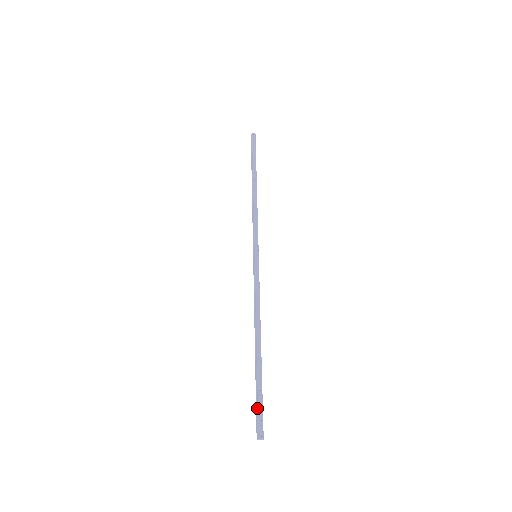
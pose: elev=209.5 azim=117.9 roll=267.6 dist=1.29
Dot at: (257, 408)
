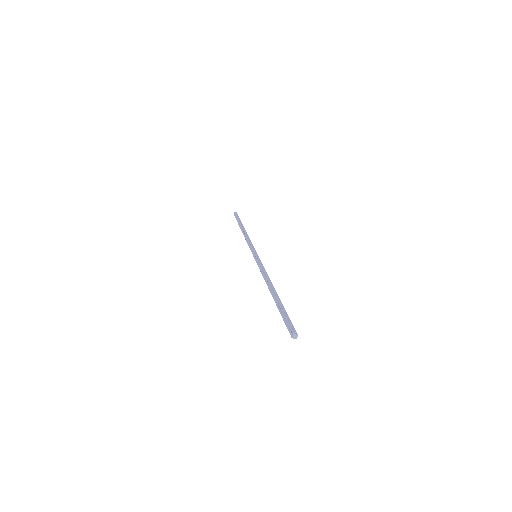
Dot at: (285, 321)
